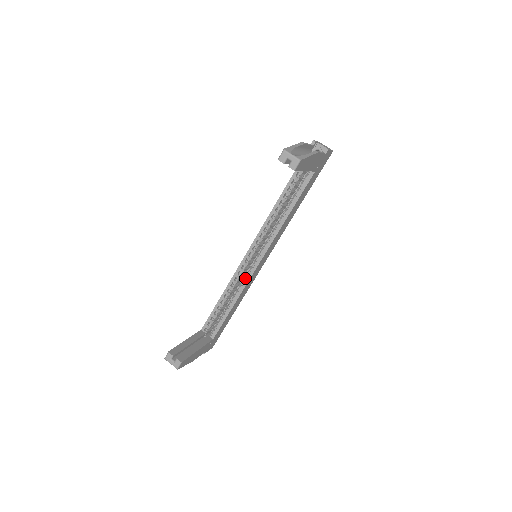
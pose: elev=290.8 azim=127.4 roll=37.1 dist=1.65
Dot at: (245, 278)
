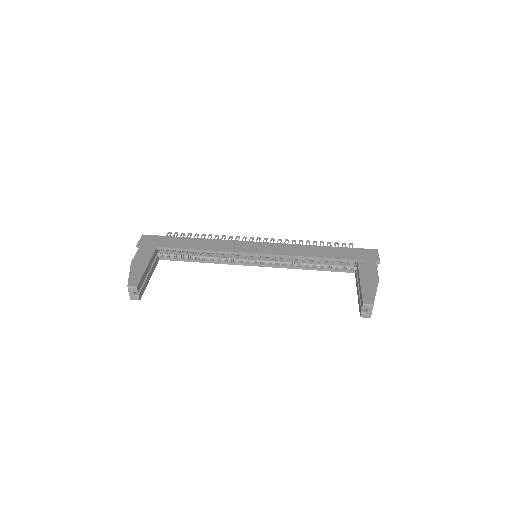
Dot at: (232, 260)
